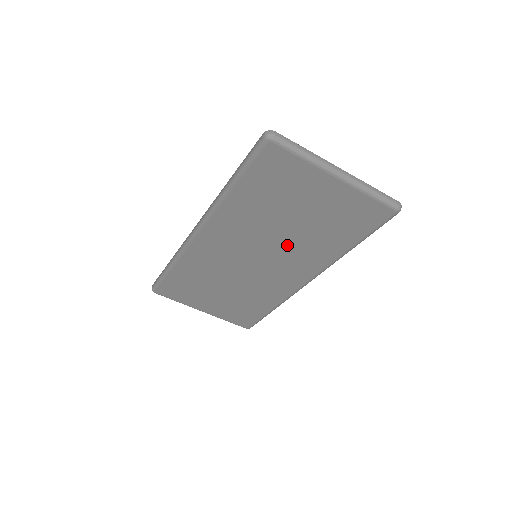
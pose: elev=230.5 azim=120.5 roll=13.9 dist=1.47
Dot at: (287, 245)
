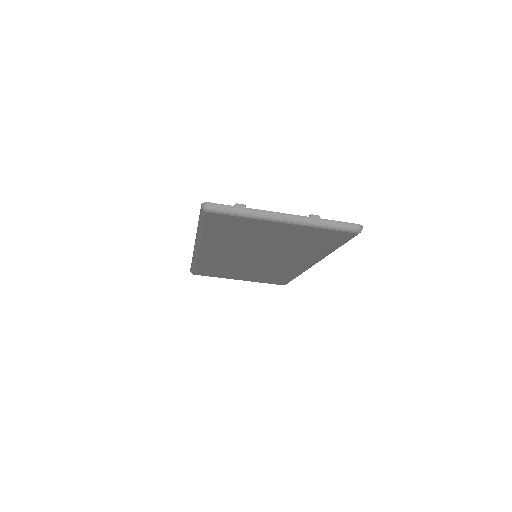
Dot at: (275, 252)
